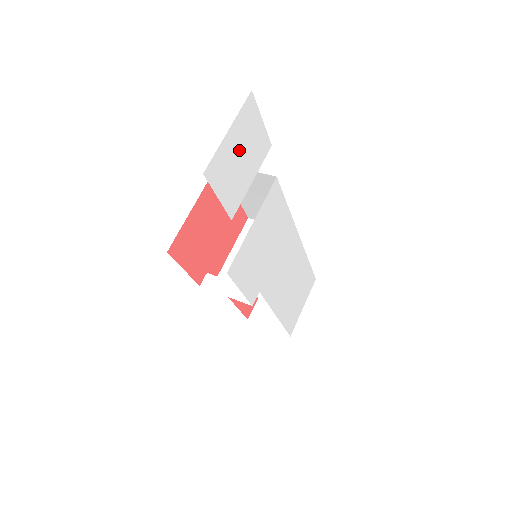
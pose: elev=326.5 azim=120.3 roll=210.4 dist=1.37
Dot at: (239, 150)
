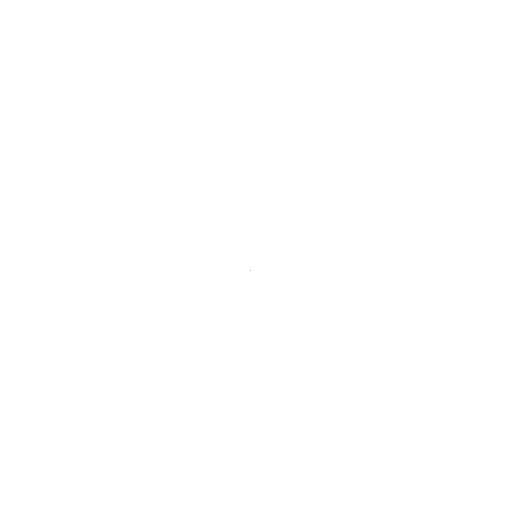
Dot at: (185, 143)
